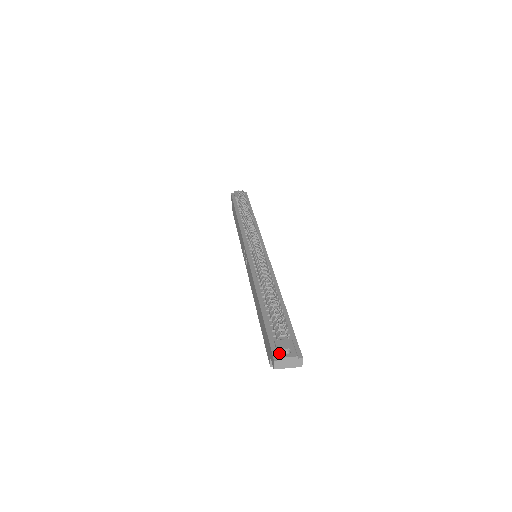
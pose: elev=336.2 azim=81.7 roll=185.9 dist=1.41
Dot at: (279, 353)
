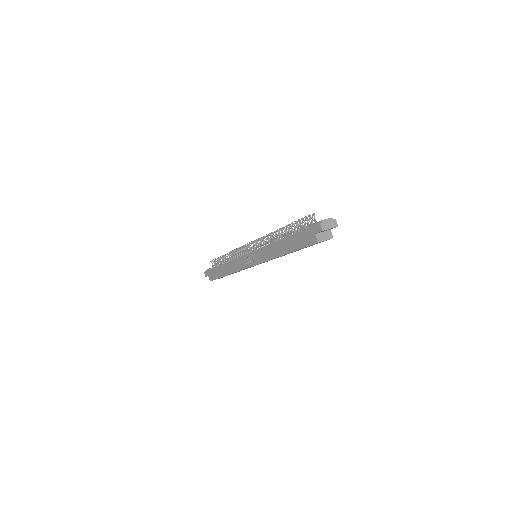
Dot at: (320, 221)
